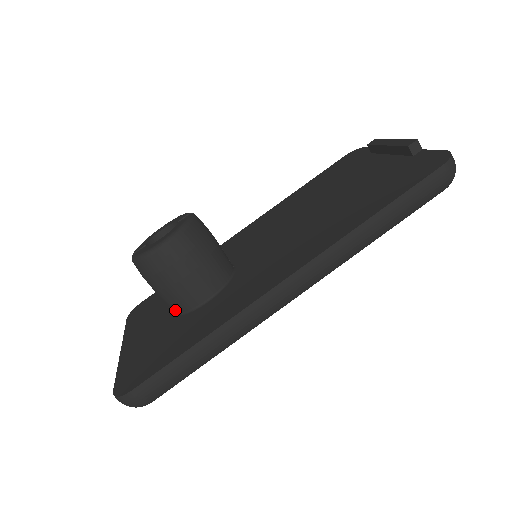
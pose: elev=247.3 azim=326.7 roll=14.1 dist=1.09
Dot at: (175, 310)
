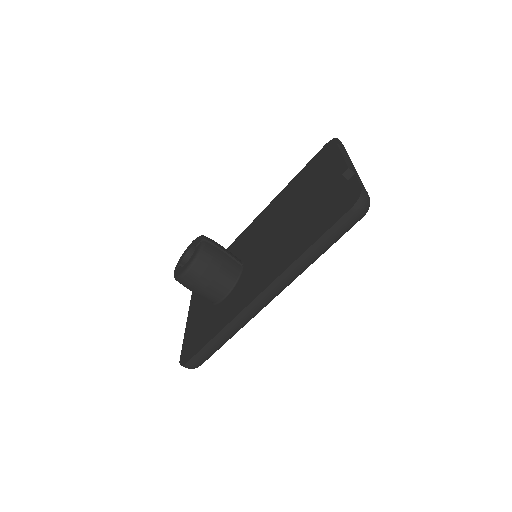
Dot at: occluded
